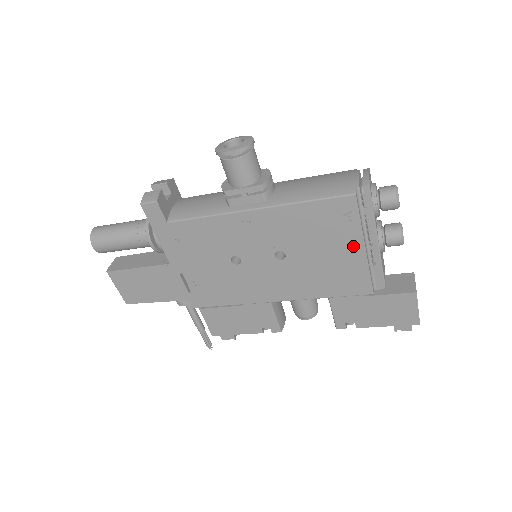
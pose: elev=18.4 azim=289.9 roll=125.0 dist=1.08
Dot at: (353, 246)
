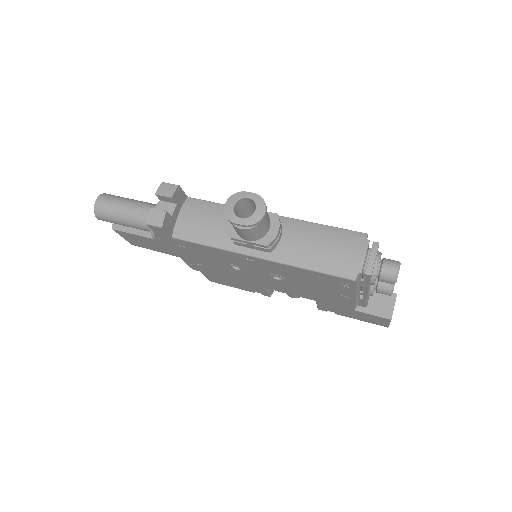
Dot at: (344, 294)
